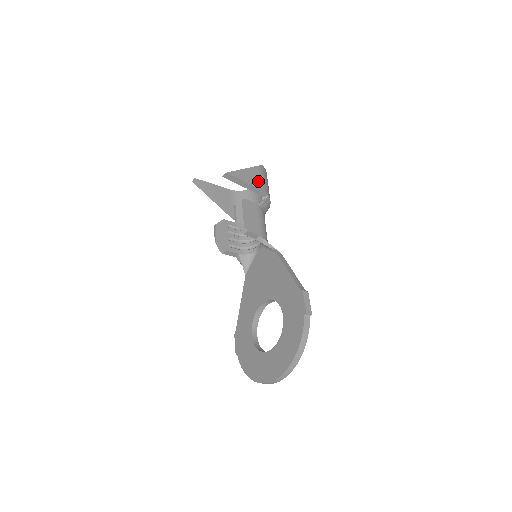
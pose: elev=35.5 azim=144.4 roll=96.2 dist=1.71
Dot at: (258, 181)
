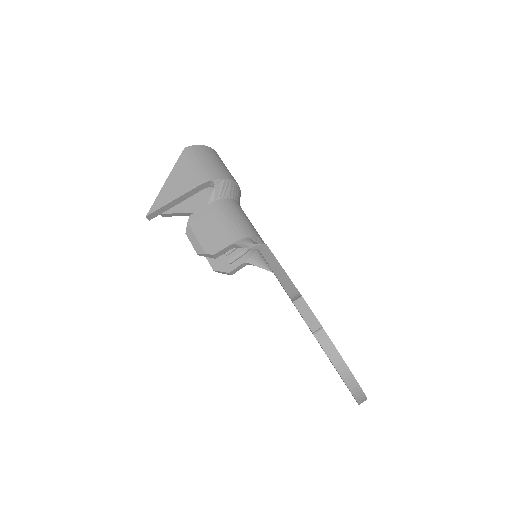
Dot at: (189, 178)
